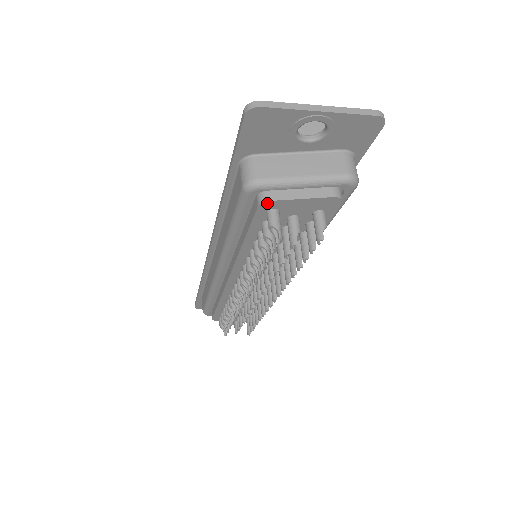
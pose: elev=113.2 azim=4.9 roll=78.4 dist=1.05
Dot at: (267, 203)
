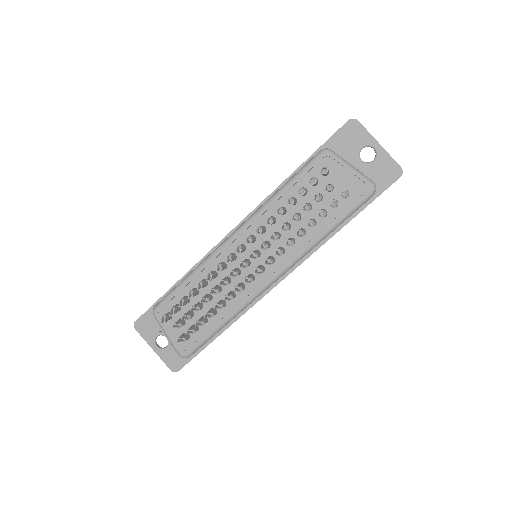
Dot at: (329, 160)
